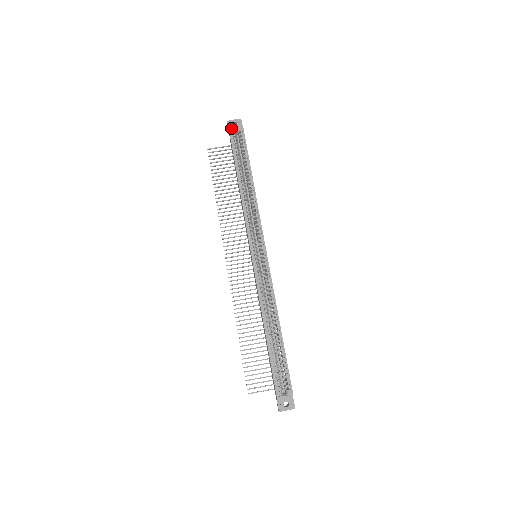
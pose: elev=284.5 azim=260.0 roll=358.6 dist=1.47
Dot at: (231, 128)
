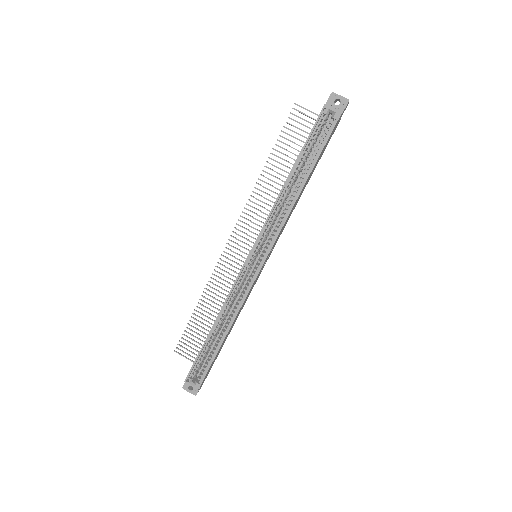
Dot at: (326, 107)
